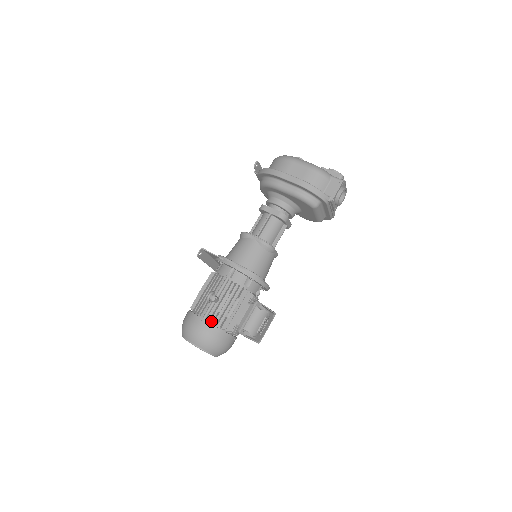
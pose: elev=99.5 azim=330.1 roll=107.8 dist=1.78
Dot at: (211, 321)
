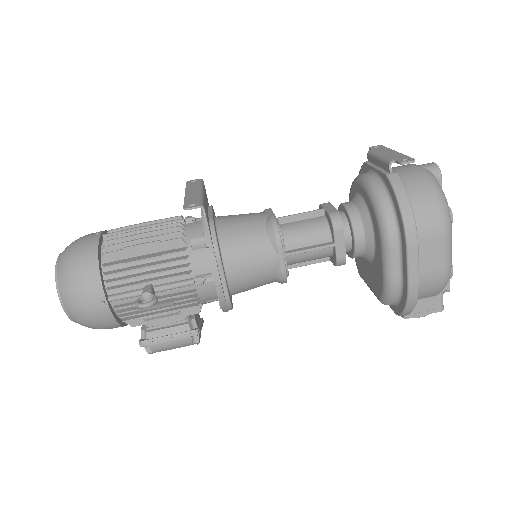
Dot at: (116, 307)
